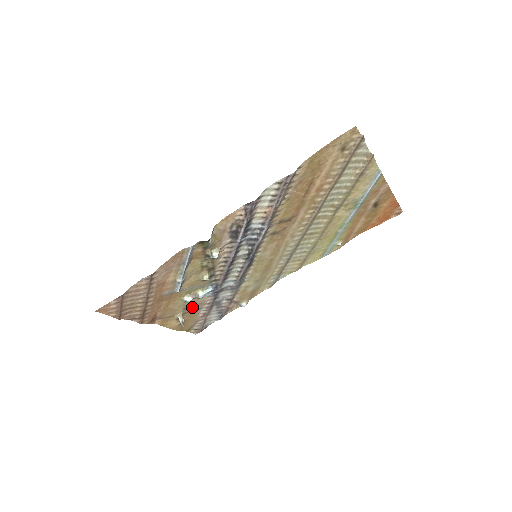
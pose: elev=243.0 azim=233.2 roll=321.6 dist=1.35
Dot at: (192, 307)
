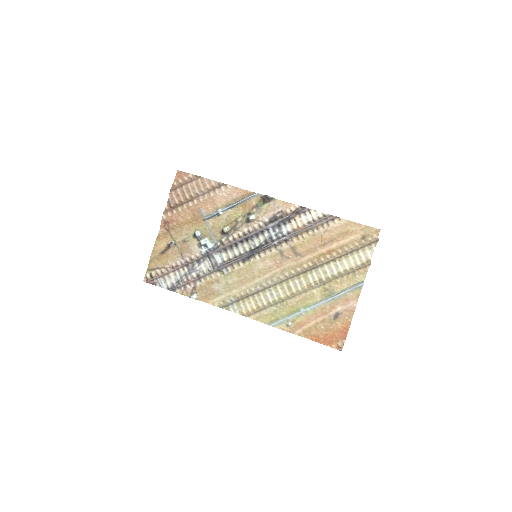
Dot at: (185, 247)
